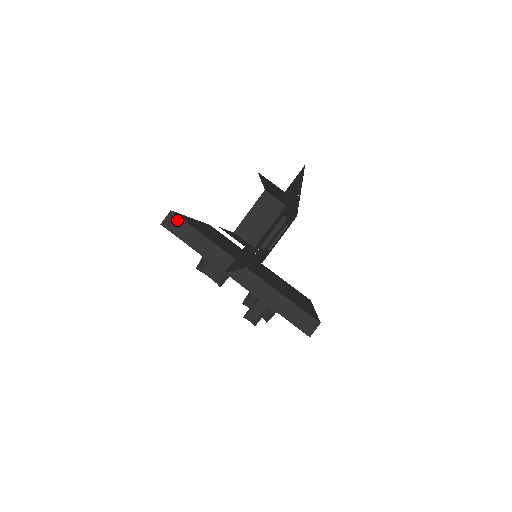
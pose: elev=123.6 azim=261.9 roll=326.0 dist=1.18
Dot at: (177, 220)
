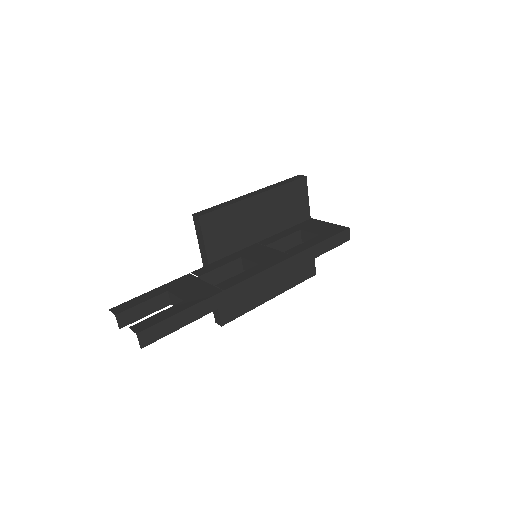
Dot at: (199, 223)
